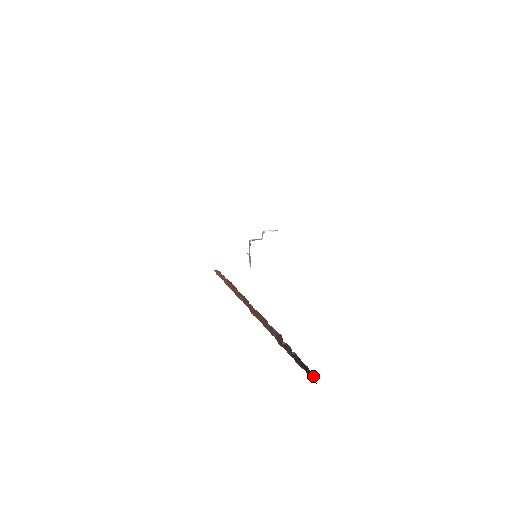
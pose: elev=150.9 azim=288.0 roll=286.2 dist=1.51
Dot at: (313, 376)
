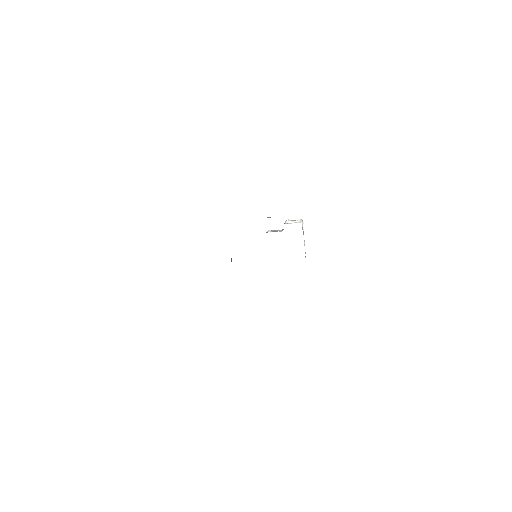
Dot at: occluded
